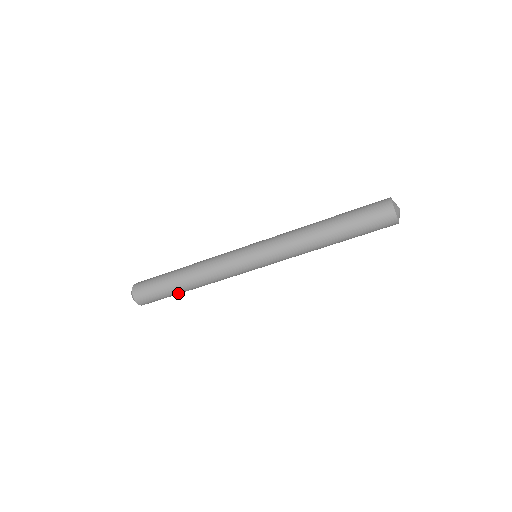
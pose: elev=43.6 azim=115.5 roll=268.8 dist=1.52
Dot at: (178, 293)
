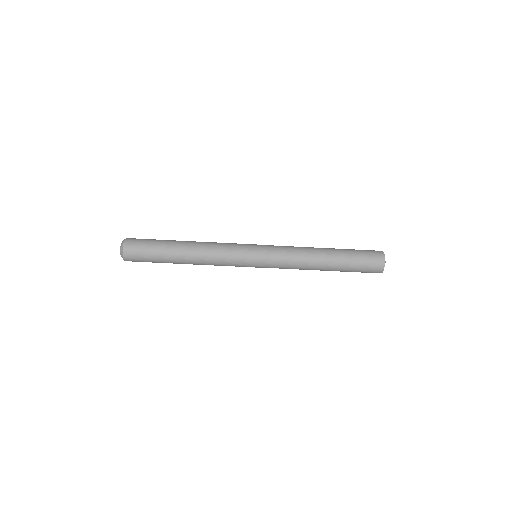
Dot at: occluded
